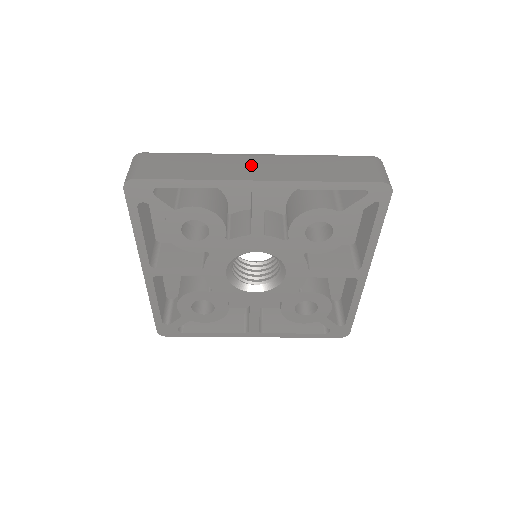
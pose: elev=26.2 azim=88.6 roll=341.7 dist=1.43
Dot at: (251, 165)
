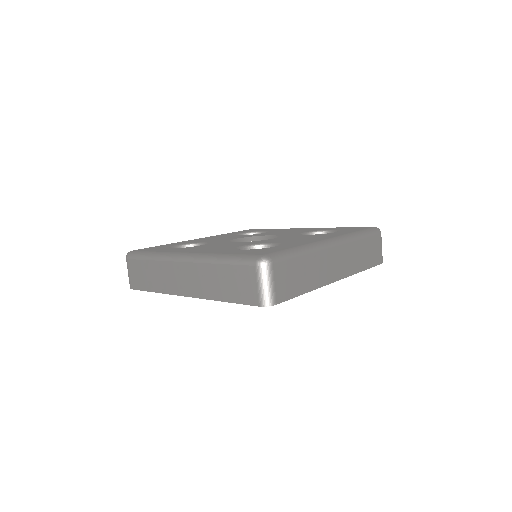
Dot at: (179, 276)
